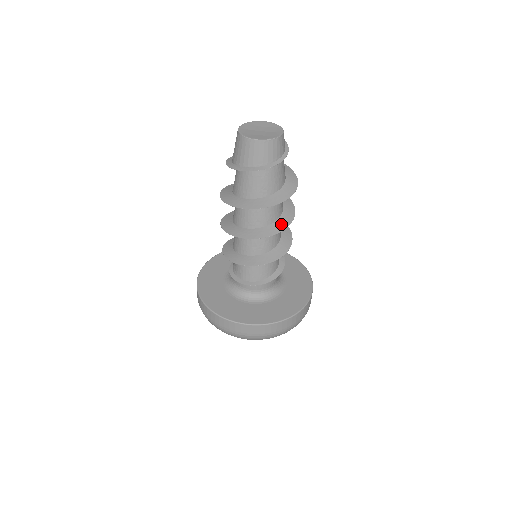
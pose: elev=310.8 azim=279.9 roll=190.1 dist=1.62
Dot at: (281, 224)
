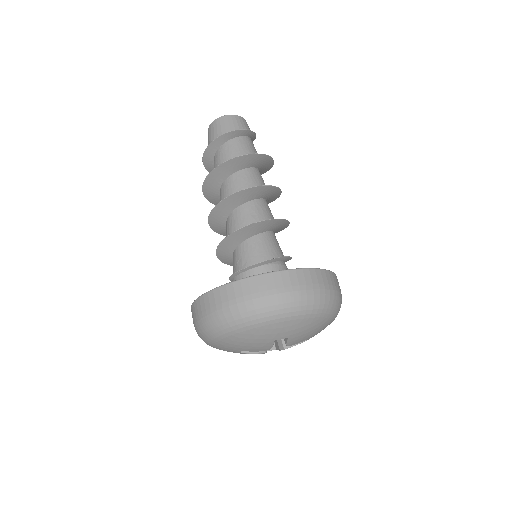
Dot at: occluded
